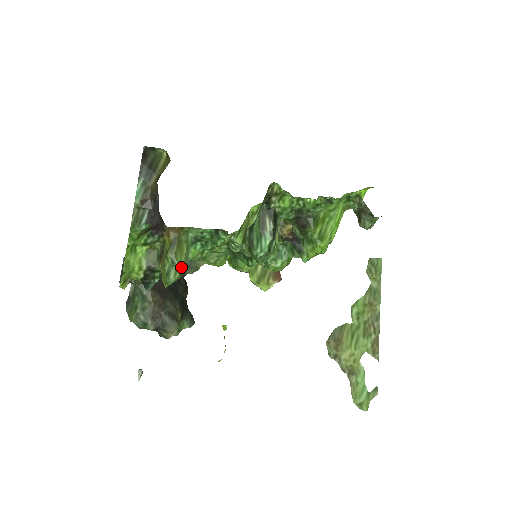
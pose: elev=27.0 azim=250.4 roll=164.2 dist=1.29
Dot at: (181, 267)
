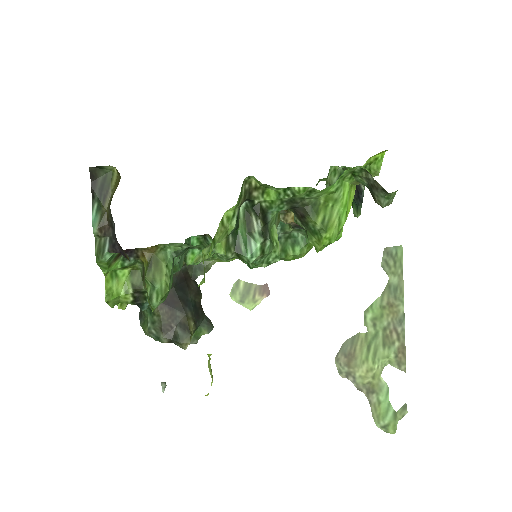
Dot at: (163, 289)
